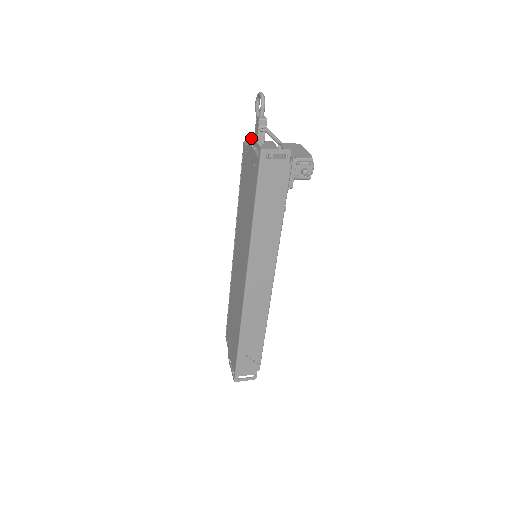
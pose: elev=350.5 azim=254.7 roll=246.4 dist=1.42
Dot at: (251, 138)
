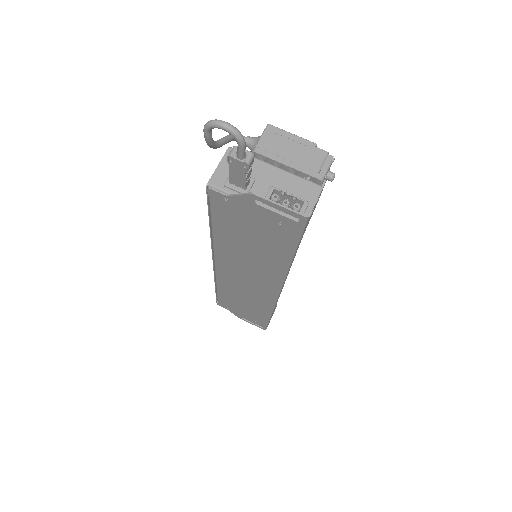
Dot at: (250, 196)
